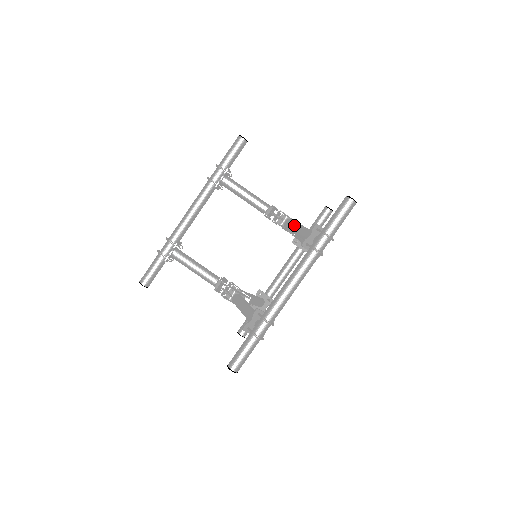
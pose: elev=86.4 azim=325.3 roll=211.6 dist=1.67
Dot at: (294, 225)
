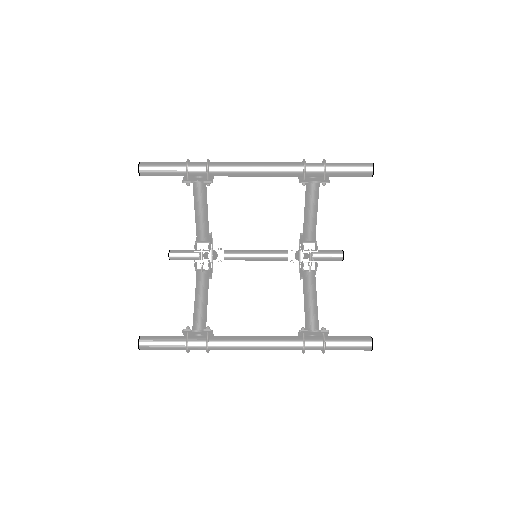
Dot at: occluded
